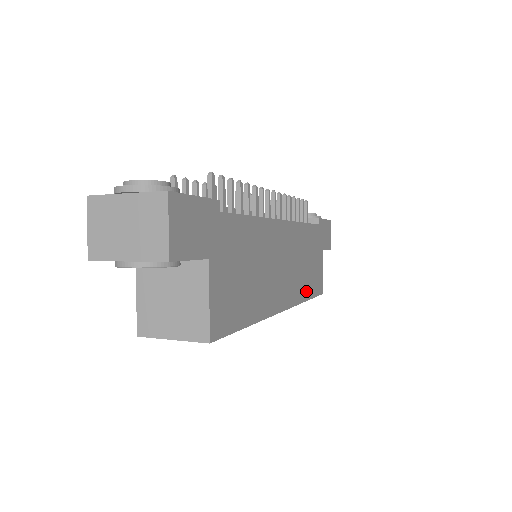
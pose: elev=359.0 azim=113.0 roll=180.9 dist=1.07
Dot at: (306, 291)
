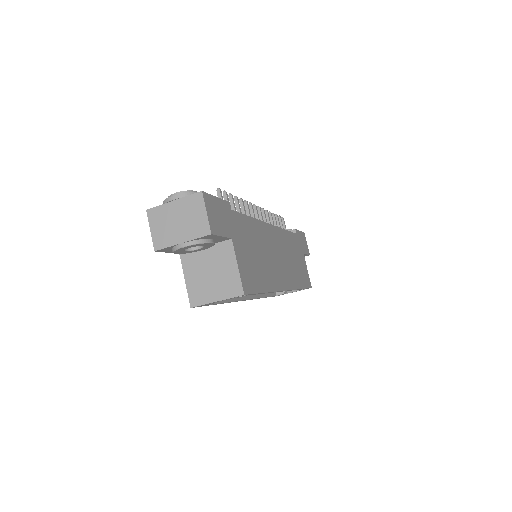
Dot at: (298, 281)
